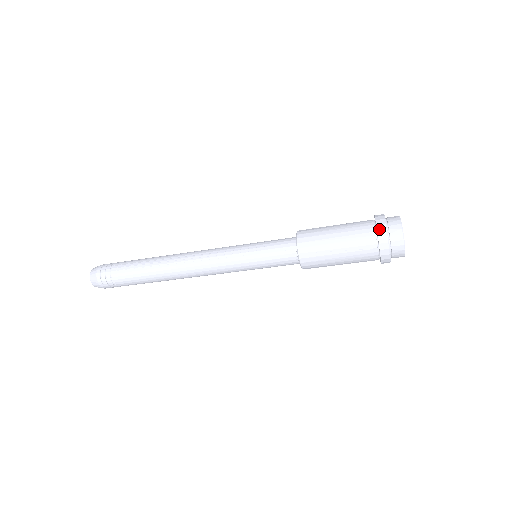
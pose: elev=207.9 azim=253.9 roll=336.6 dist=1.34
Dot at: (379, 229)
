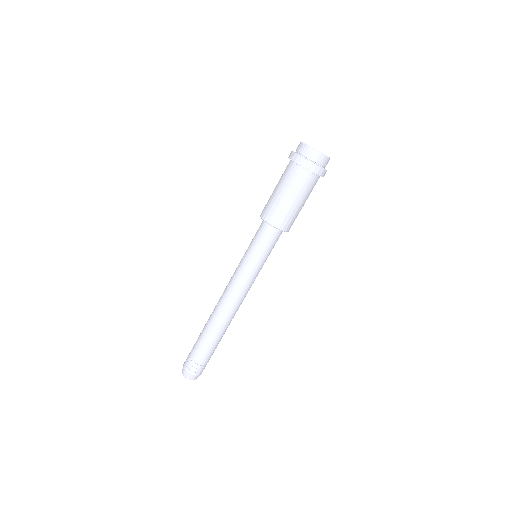
Dot at: (289, 157)
